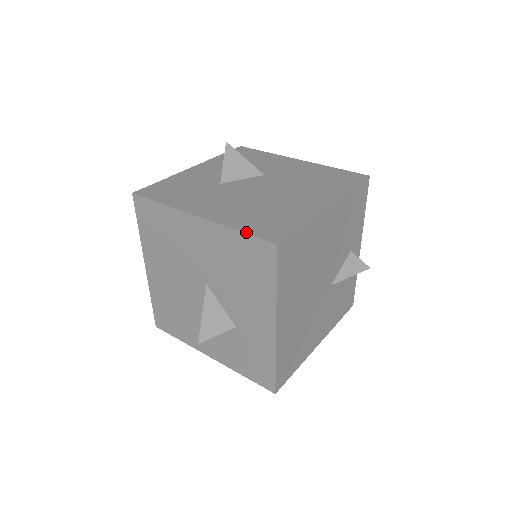
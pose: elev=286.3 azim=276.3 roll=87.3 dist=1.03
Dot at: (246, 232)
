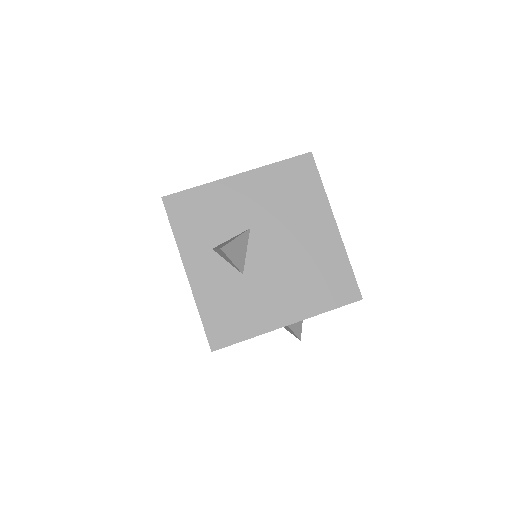
Dot at: (335, 308)
